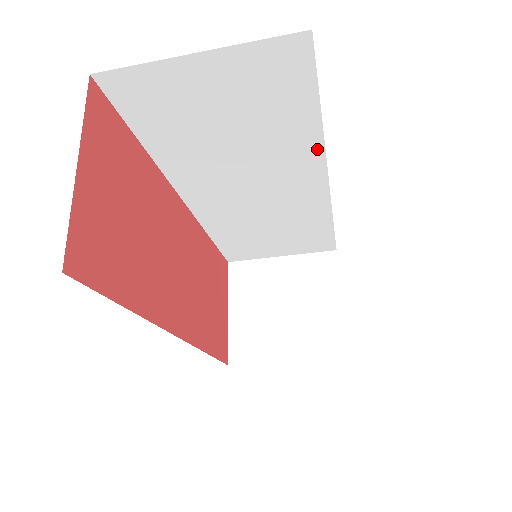
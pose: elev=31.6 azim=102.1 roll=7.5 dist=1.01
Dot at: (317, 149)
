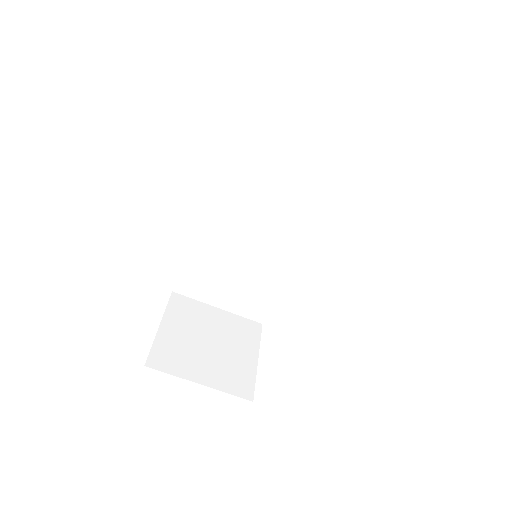
Dot at: (327, 211)
